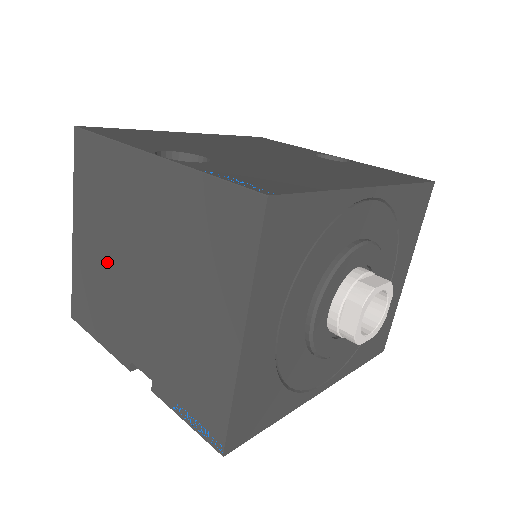
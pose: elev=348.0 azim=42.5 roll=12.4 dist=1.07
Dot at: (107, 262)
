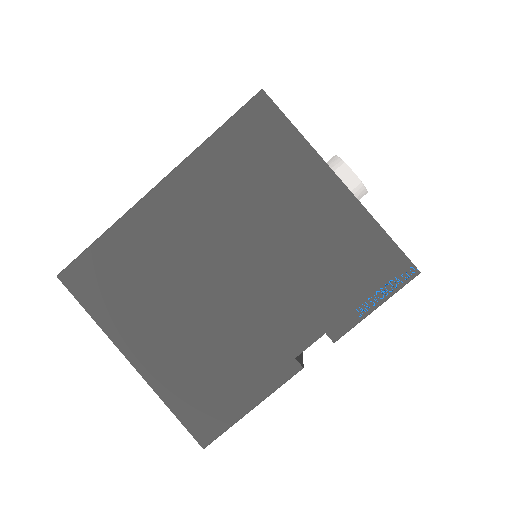
Dot at: (193, 322)
